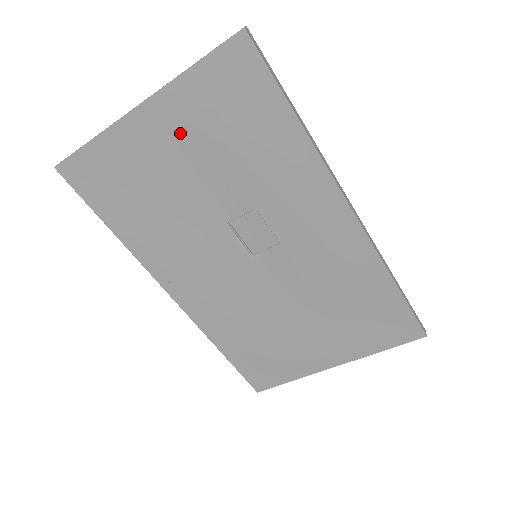
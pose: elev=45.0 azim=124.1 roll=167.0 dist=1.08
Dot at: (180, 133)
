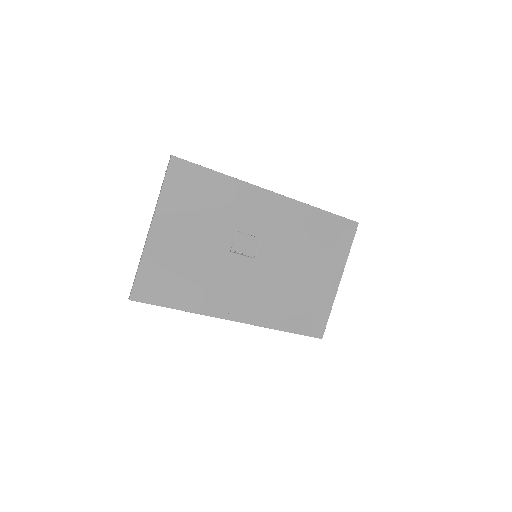
Dot at: (177, 225)
